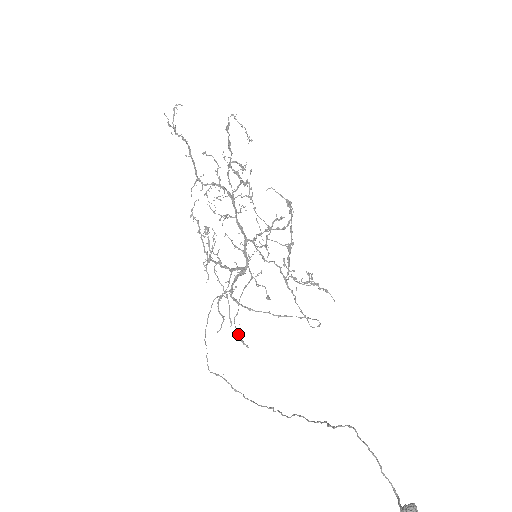
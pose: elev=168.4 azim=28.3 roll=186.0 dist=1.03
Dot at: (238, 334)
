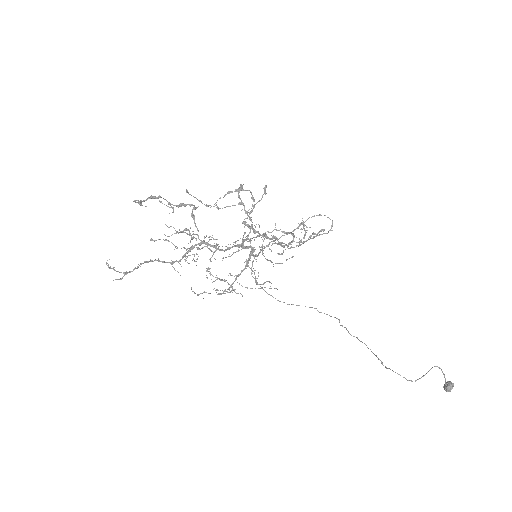
Dot at: occluded
